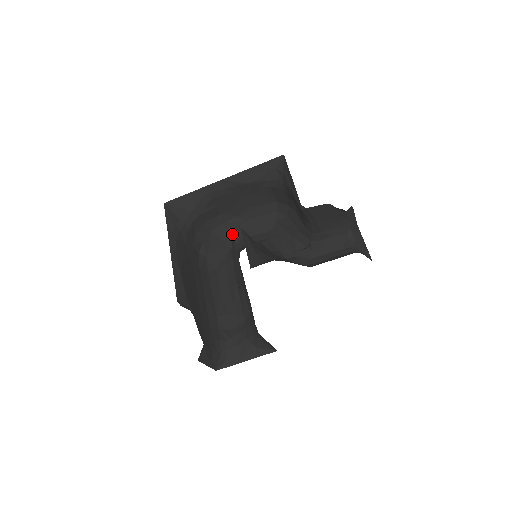
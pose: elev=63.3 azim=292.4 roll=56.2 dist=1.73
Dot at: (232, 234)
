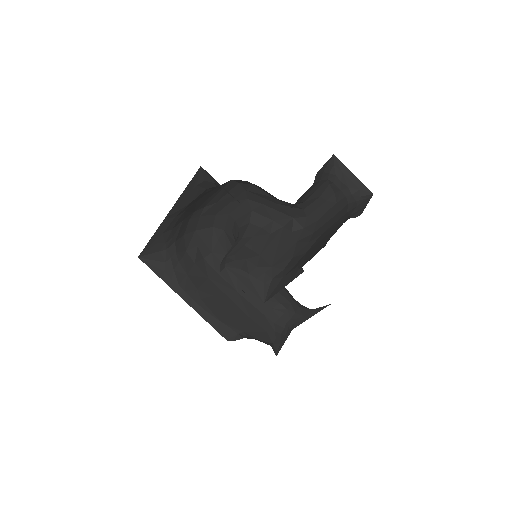
Dot at: occluded
